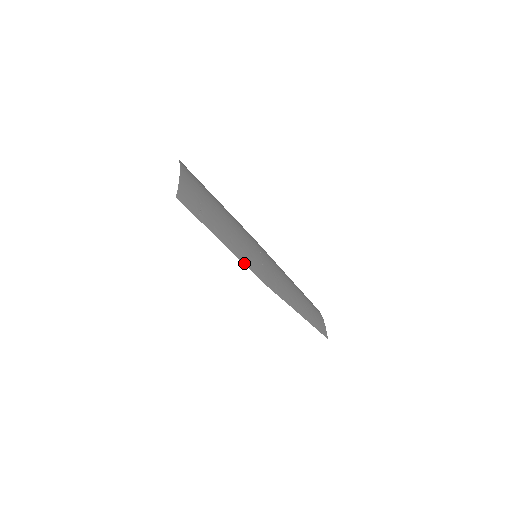
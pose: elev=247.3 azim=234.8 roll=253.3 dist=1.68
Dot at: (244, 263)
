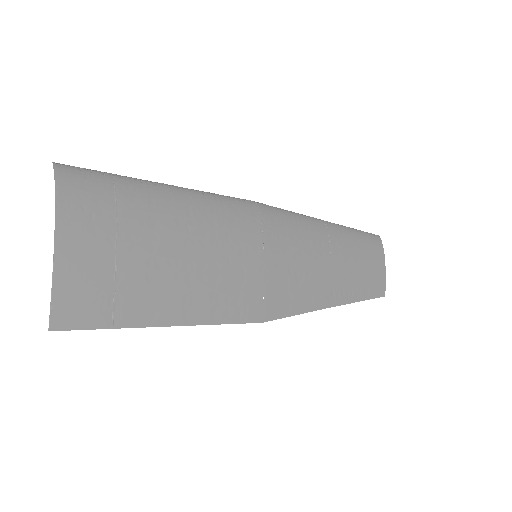
Dot at: (221, 322)
